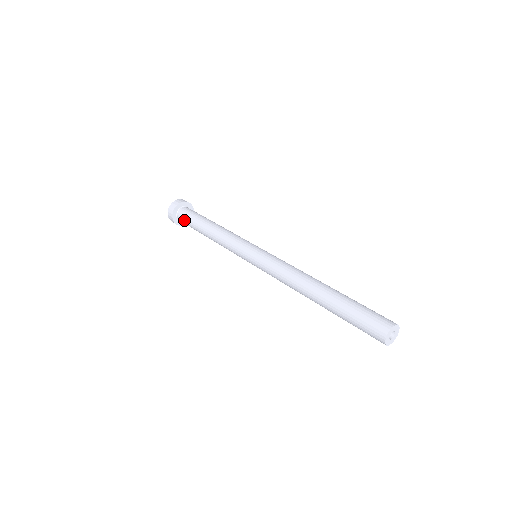
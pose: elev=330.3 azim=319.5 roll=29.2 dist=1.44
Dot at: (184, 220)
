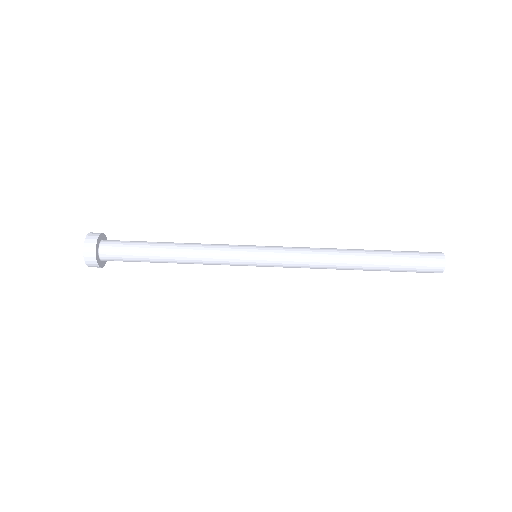
Dot at: occluded
